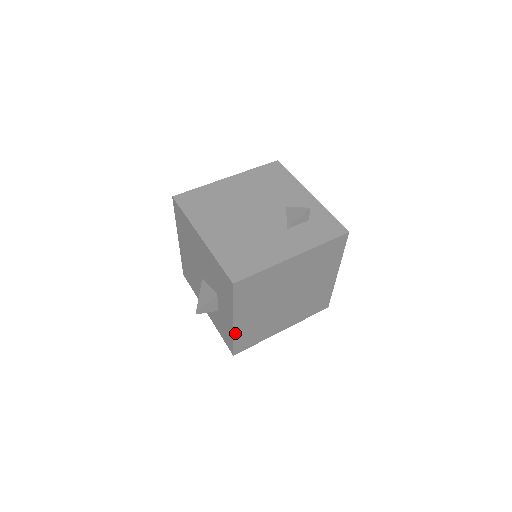
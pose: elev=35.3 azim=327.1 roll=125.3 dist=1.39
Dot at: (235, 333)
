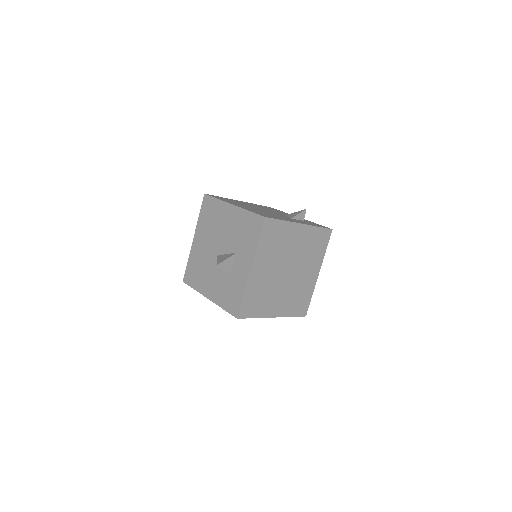
Dot at: (248, 284)
